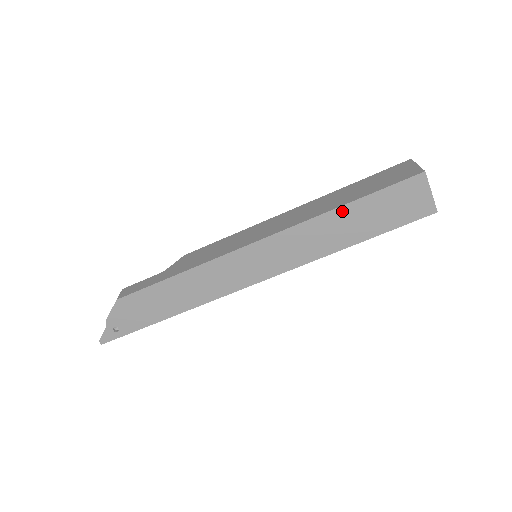
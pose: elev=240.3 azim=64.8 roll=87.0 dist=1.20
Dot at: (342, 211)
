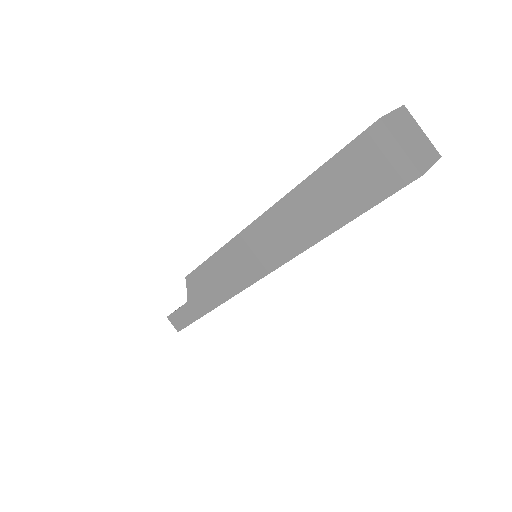
Dot at: (333, 232)
